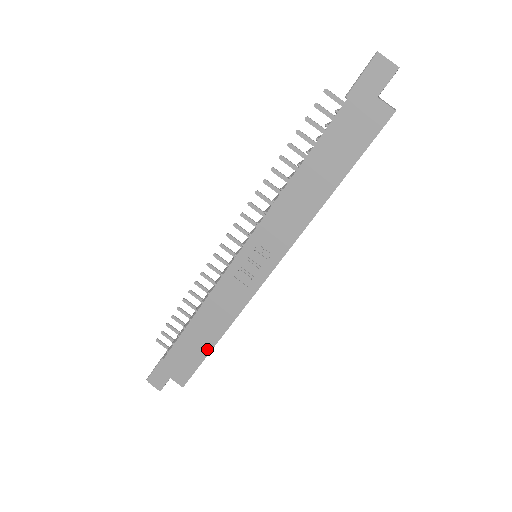
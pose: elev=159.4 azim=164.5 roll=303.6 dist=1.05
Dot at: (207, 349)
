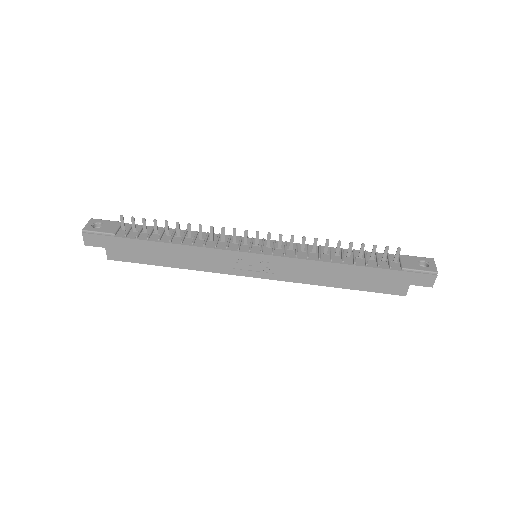
Dot at: (158, 263)
